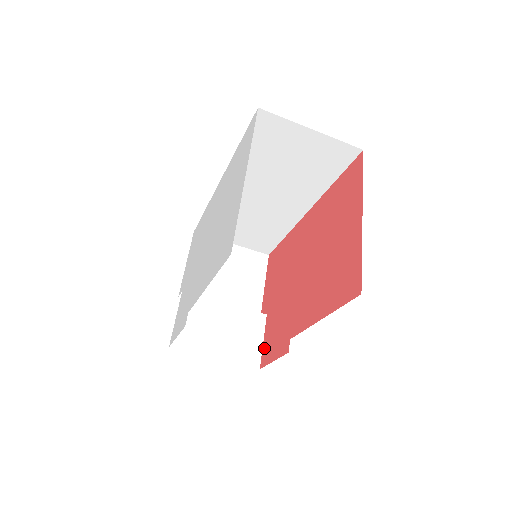
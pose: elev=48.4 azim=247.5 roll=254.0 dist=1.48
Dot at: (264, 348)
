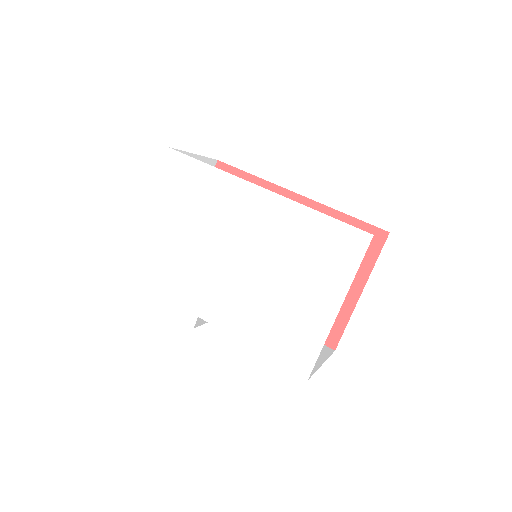
Dot at: occluded
